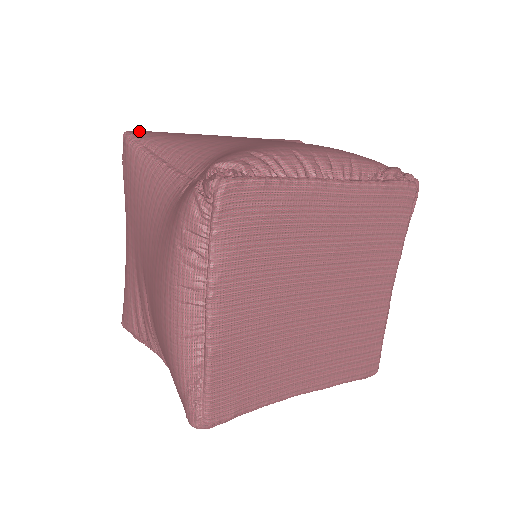
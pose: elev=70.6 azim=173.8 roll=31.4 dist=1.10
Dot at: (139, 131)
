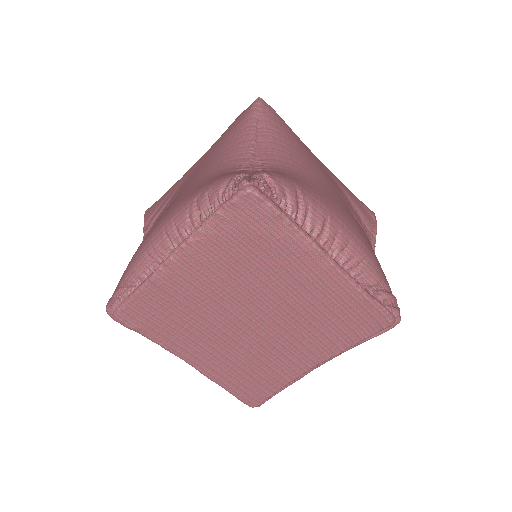
Dot at: (269, 106)
